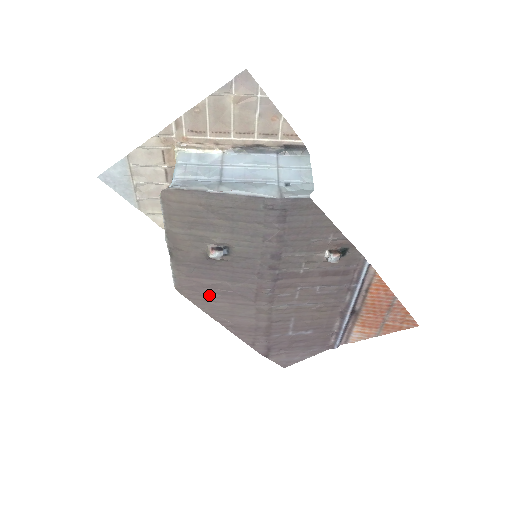
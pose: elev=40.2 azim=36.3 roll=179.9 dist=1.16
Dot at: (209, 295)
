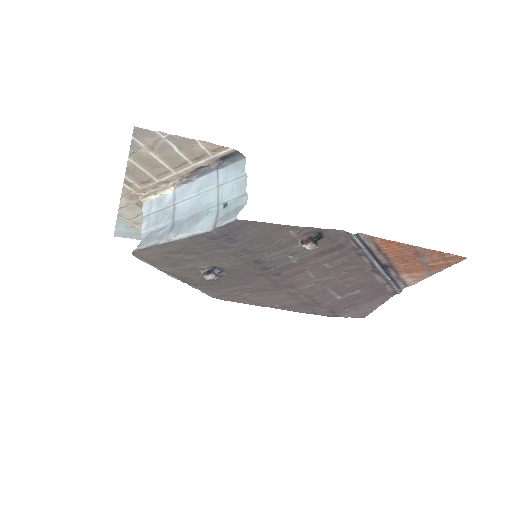
Dot at: (241, 295)
